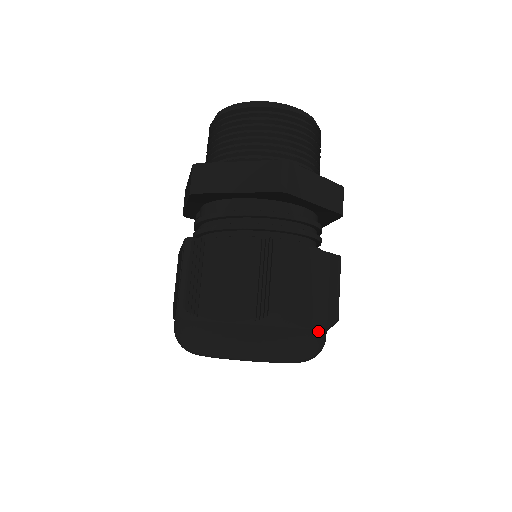
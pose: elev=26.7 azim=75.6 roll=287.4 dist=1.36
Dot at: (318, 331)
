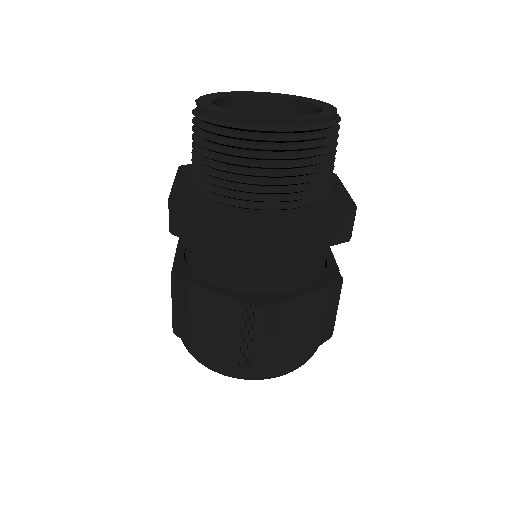
Dot at: (307, 354)
